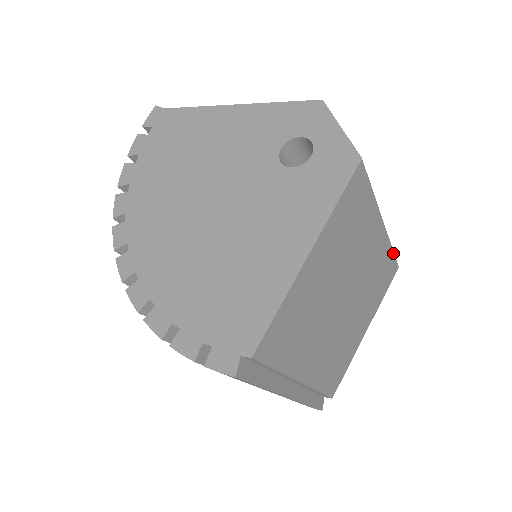
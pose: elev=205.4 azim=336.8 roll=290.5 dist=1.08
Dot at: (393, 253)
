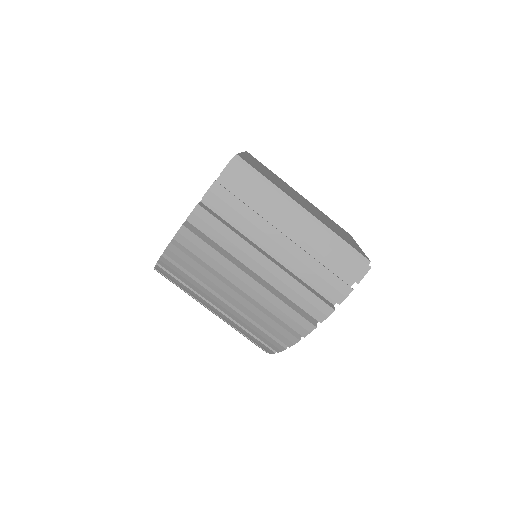
Dot at: occluded
